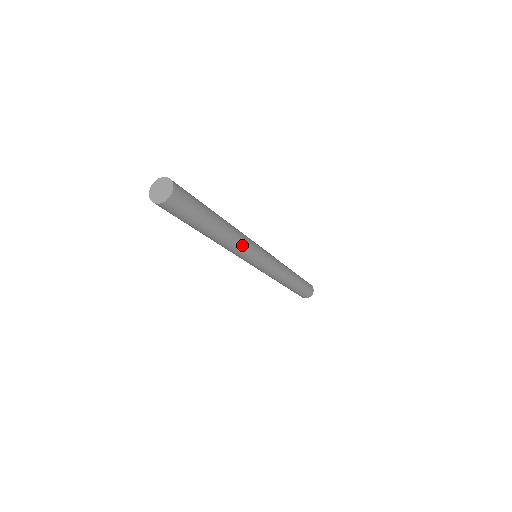
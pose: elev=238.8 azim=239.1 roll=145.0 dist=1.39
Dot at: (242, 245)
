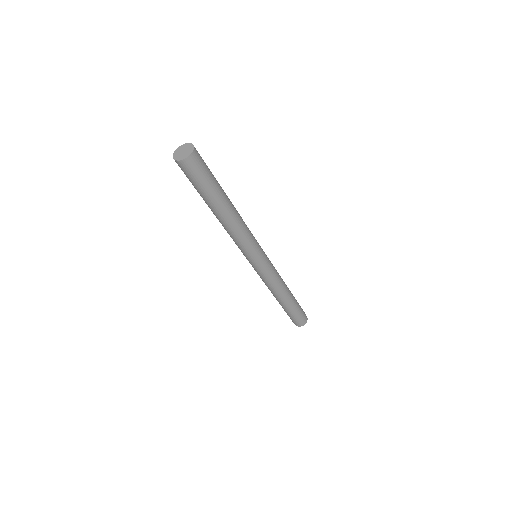
Dot at: (244, 233)
